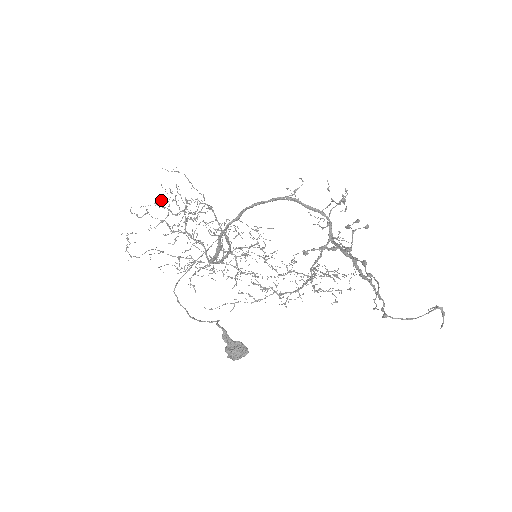
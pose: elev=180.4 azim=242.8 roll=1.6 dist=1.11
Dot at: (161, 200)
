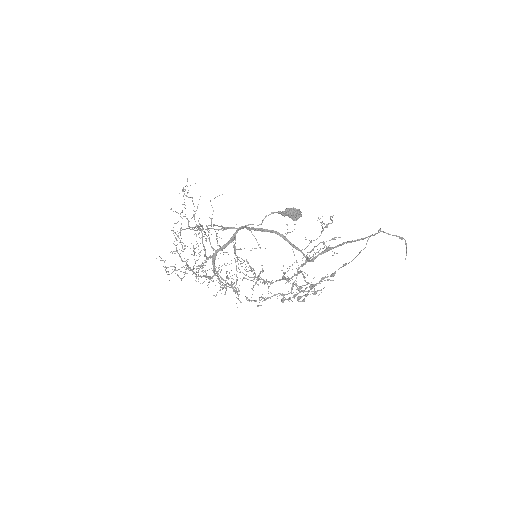
Dot at: (185, 216)
